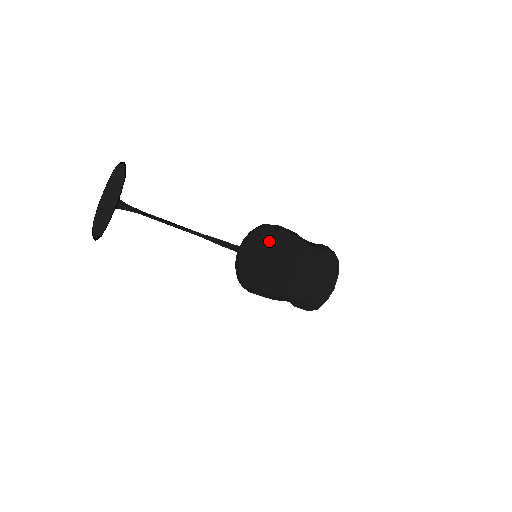
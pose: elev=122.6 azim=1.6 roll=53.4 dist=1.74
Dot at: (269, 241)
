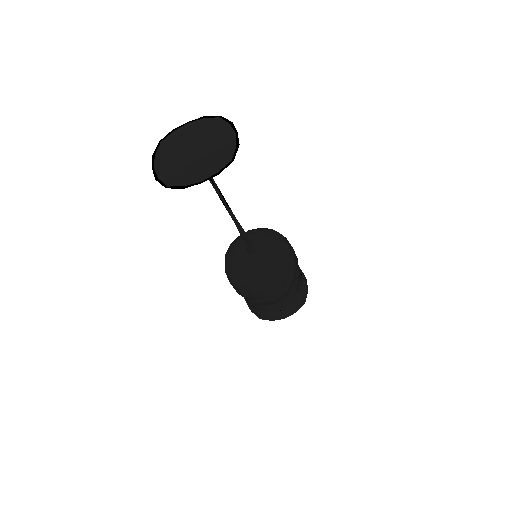
Dot at: (269, 231)
